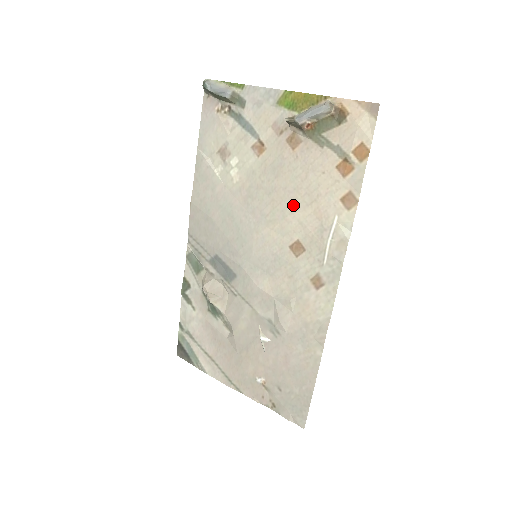
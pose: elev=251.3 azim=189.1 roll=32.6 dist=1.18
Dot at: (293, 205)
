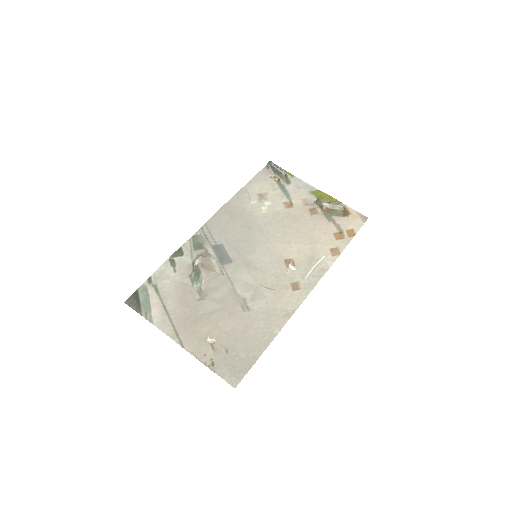
Dot at: (298, 240)
